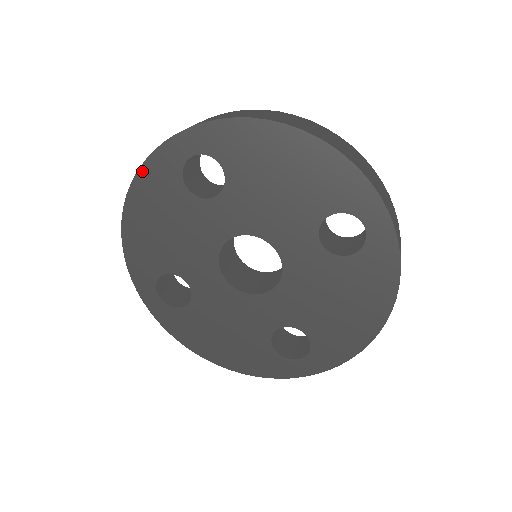
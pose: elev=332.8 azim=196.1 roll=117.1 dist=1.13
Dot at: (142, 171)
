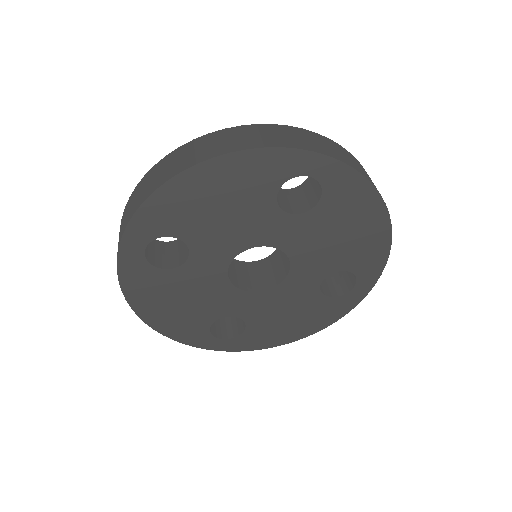
Dot at: (124, 288)
